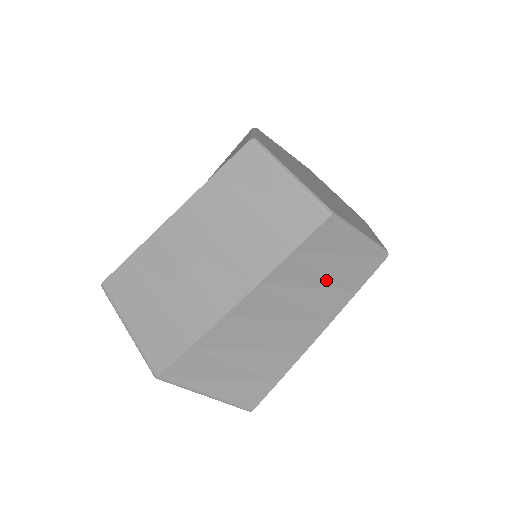
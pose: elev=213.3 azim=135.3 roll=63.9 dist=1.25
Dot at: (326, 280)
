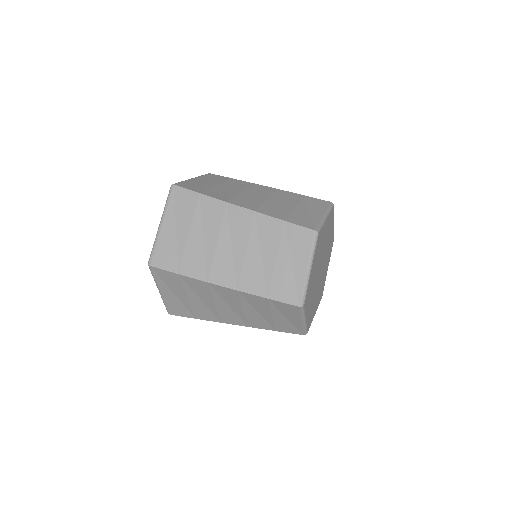
Dot at: (267, 316)
